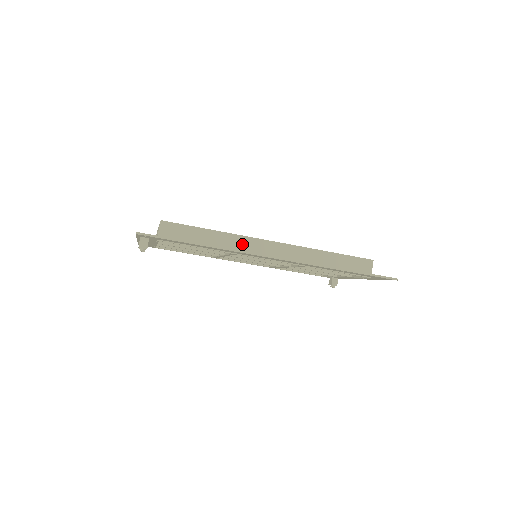
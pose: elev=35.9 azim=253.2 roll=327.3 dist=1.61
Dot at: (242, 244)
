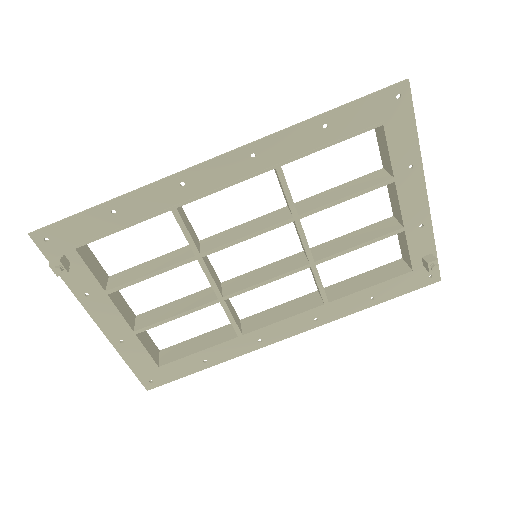
Dot at: occluded
